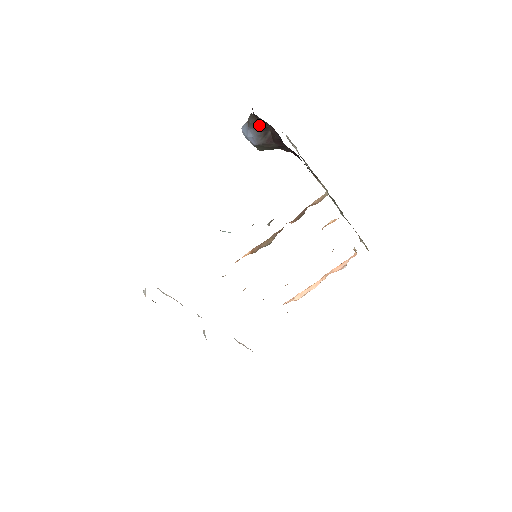
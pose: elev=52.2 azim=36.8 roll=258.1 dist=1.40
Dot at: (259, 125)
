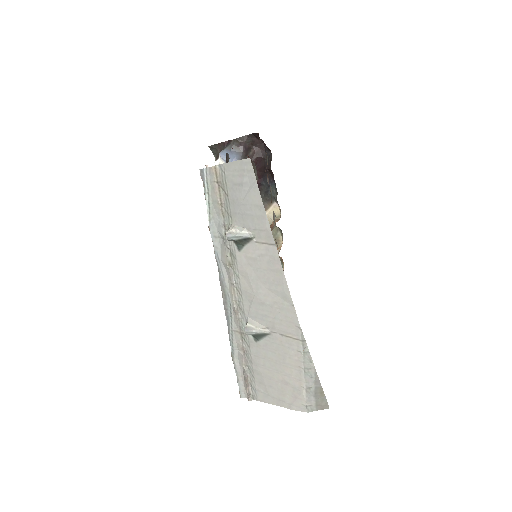
Dot at: (244, 146)
